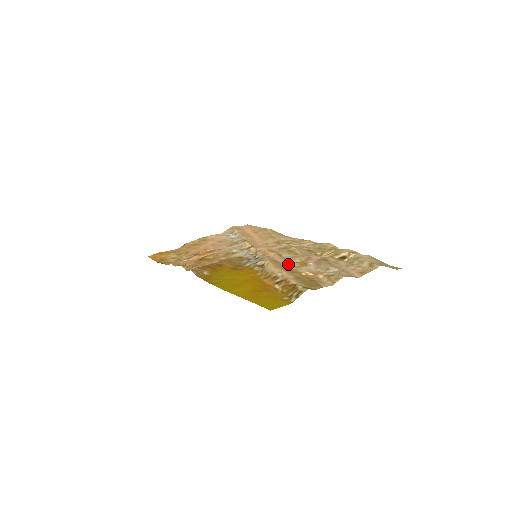
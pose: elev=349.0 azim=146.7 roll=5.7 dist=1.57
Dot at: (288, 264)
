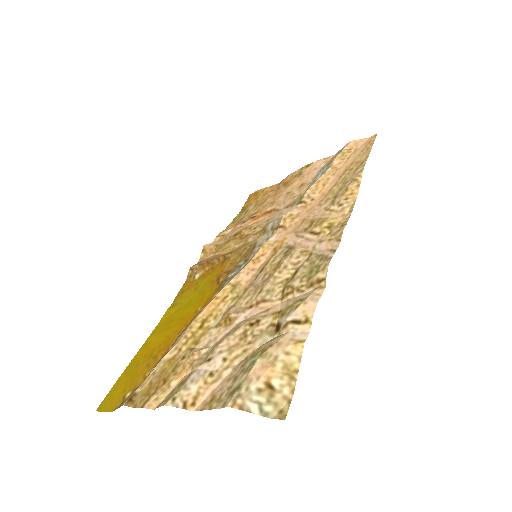
Dot at: (227, 307)
